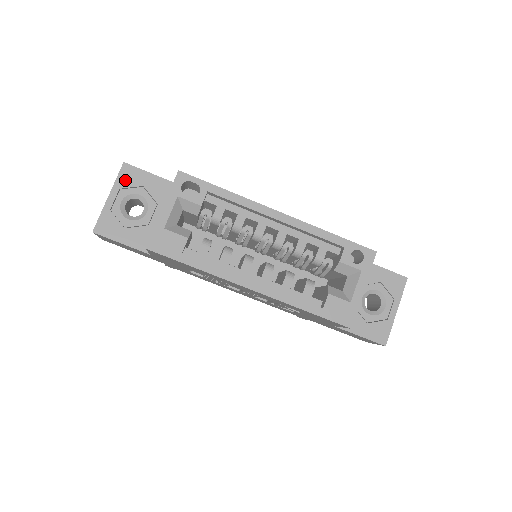
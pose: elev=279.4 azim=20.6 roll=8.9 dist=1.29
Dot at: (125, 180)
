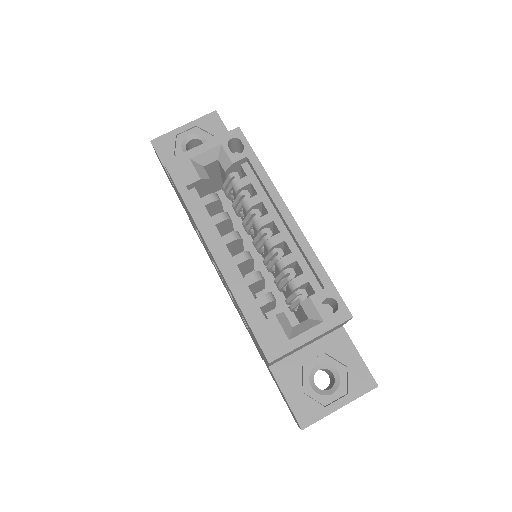
Dot at: (205, 123)
